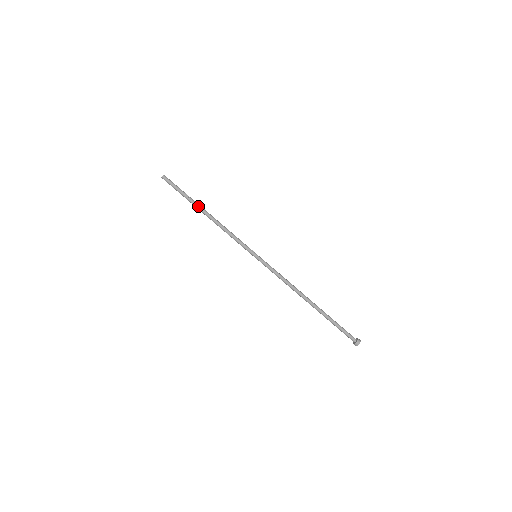
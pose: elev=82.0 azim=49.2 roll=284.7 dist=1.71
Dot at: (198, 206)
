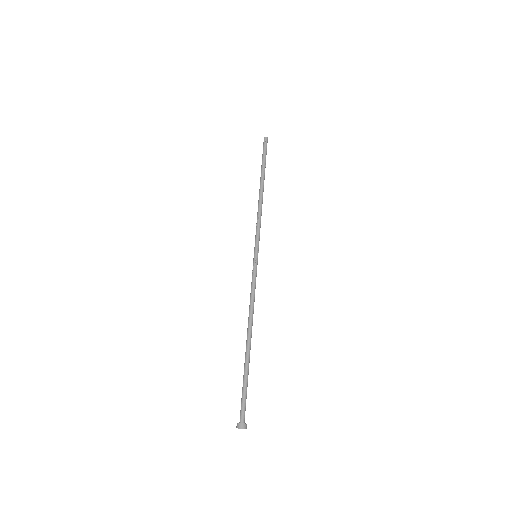
Dot at: (264, 178)
